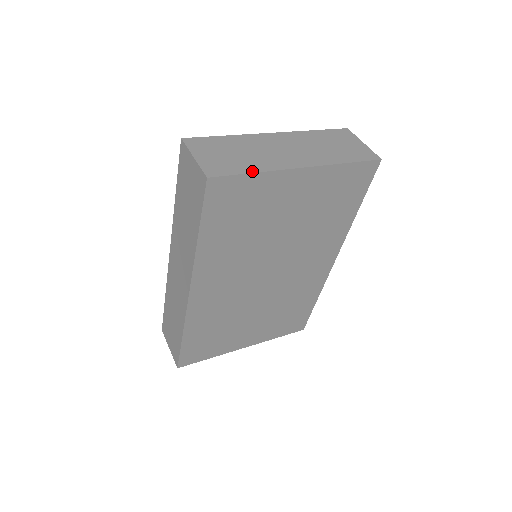
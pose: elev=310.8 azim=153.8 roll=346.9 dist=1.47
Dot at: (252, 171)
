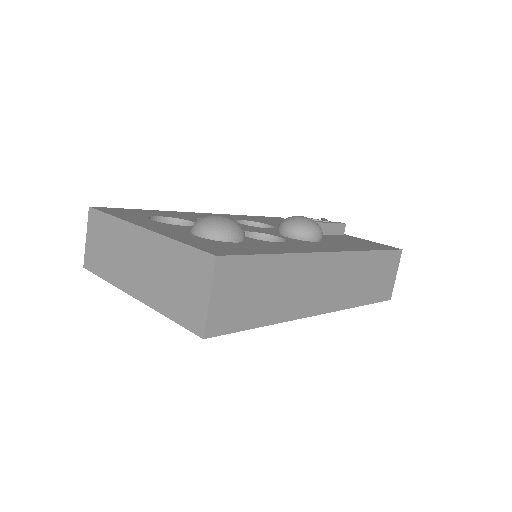
Dot at: (104, 277)
